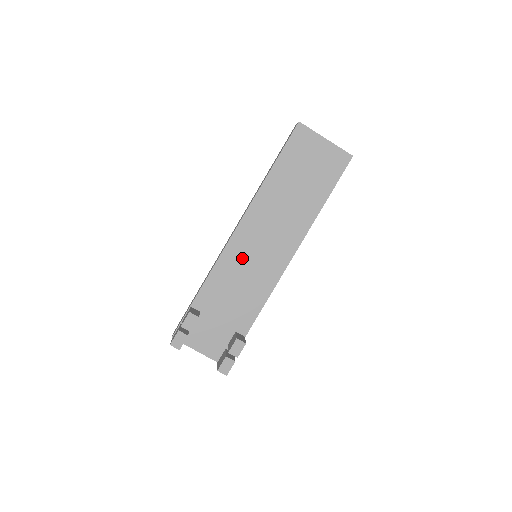
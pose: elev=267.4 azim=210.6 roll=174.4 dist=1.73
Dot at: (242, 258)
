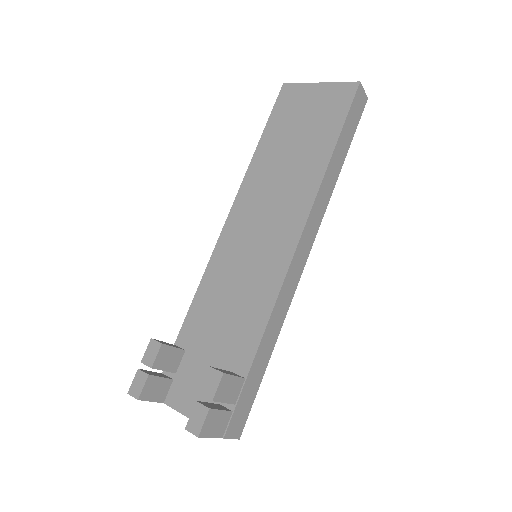
Dot at: (233, 261)
